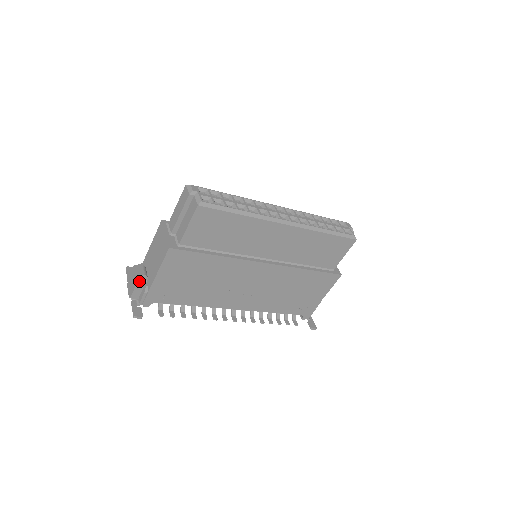
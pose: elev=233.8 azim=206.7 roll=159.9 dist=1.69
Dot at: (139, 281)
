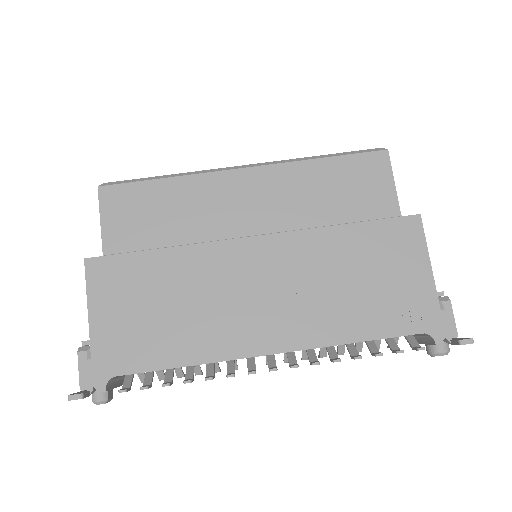
Dot at: (81, 350)
